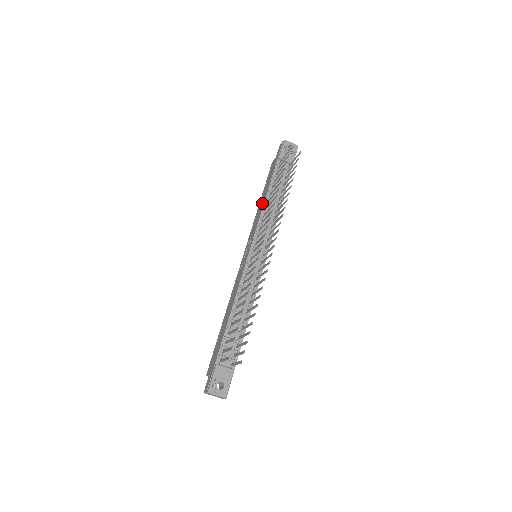
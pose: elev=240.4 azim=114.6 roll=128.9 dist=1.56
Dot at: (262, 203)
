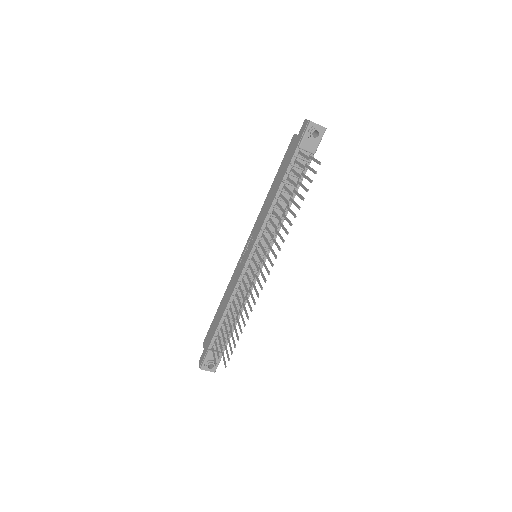
Dot at: (271, 199)
